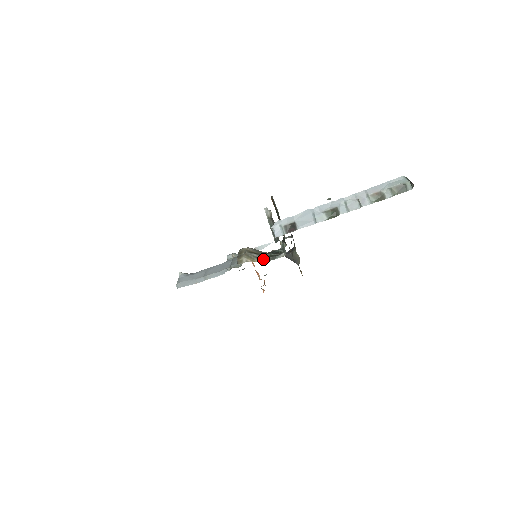
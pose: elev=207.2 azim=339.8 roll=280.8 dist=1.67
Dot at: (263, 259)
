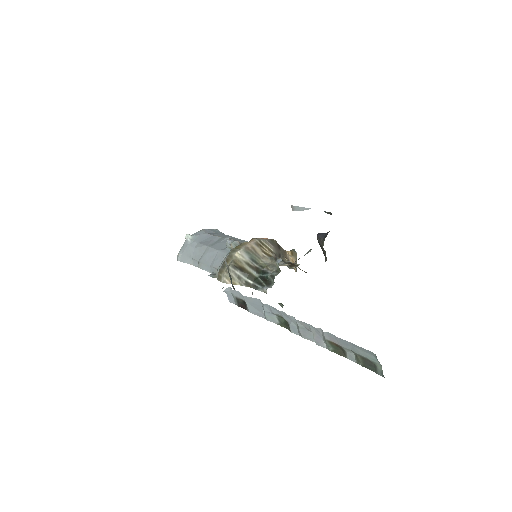
Dot at: (246, 282)
